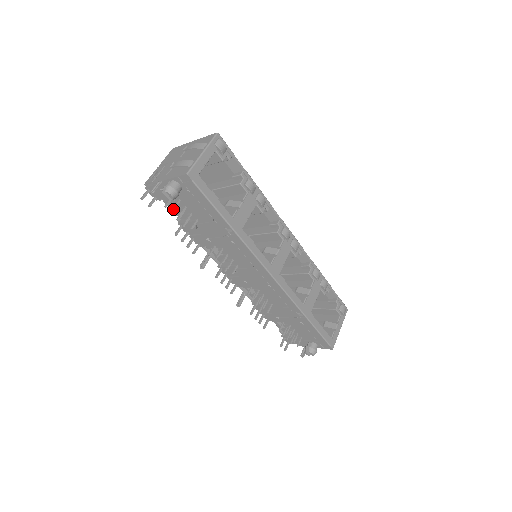
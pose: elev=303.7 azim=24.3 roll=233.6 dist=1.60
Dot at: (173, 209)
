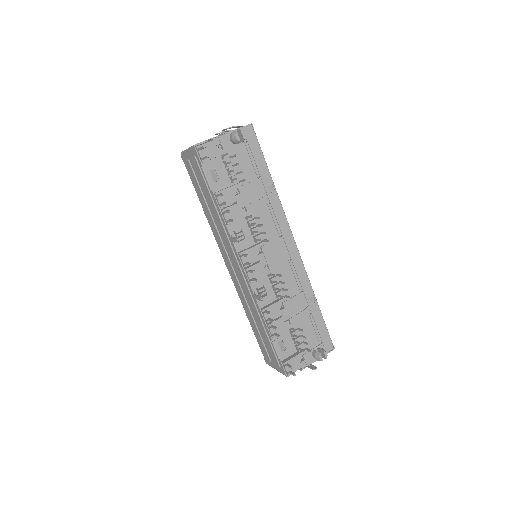
Dot at: (236, 155)
